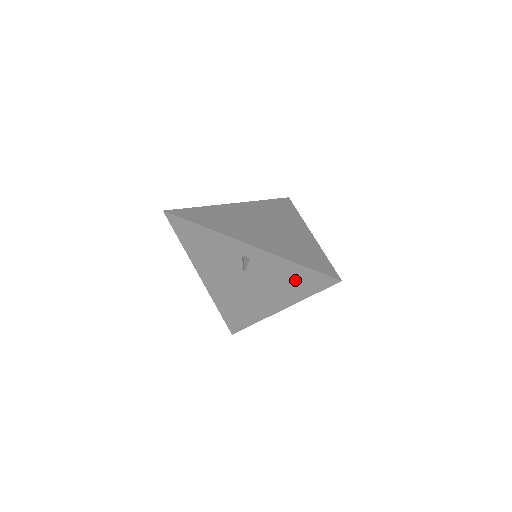
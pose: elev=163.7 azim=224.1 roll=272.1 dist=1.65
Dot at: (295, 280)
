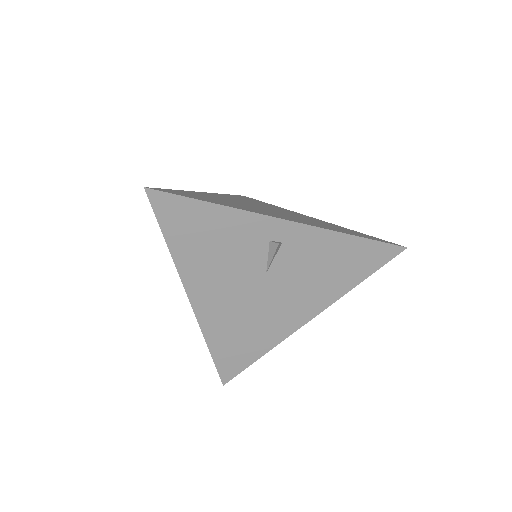
Dot at: (343, 263)
